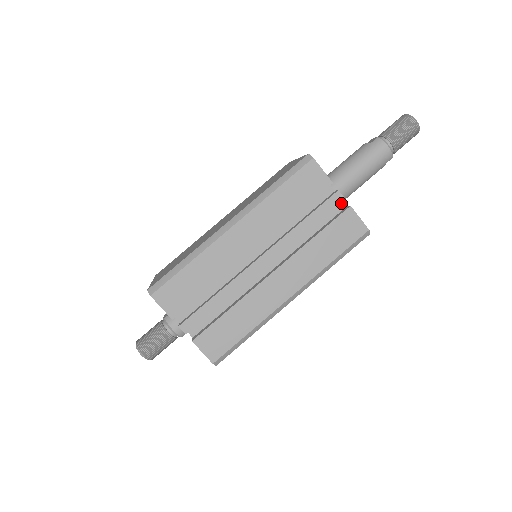
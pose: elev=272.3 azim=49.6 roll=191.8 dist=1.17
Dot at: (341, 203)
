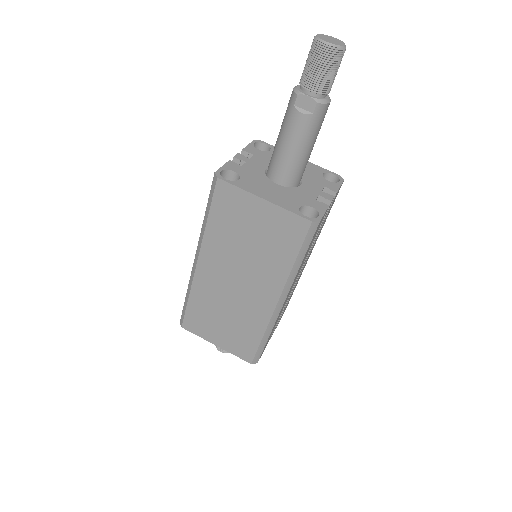
Dot at: (322, 191)
